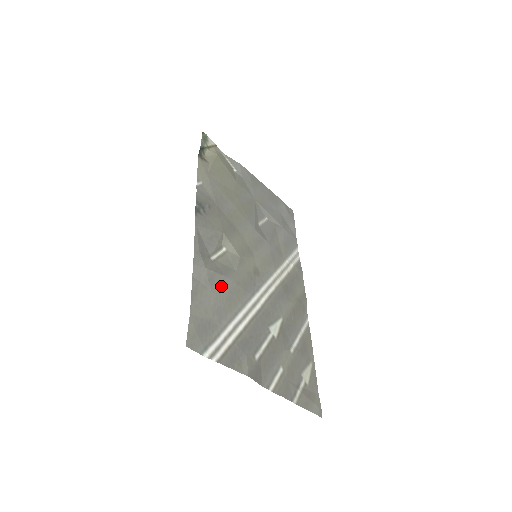
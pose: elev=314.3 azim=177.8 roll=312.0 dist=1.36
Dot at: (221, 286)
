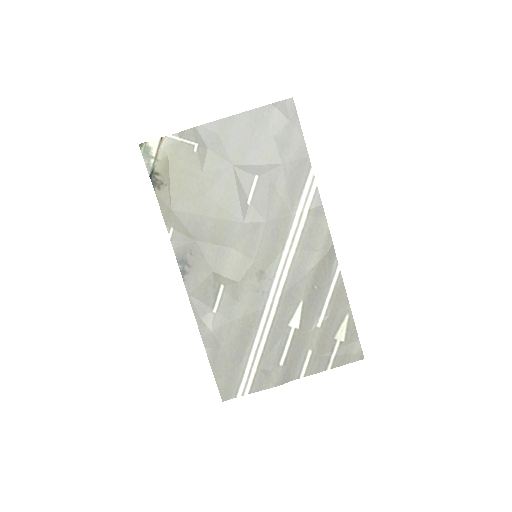
Dot at: (230, 335)
